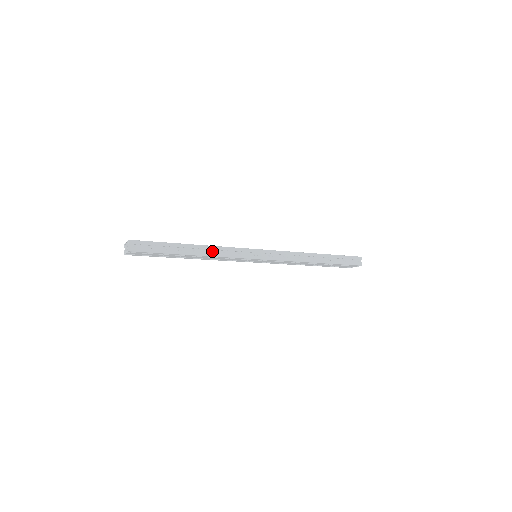
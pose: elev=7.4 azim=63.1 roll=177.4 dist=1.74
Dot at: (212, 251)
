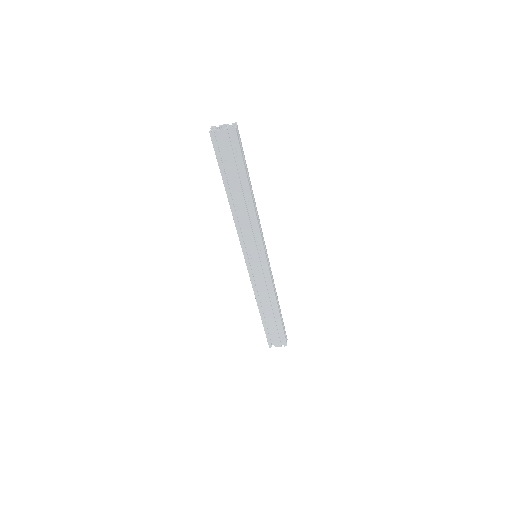
Dot at: occluded
